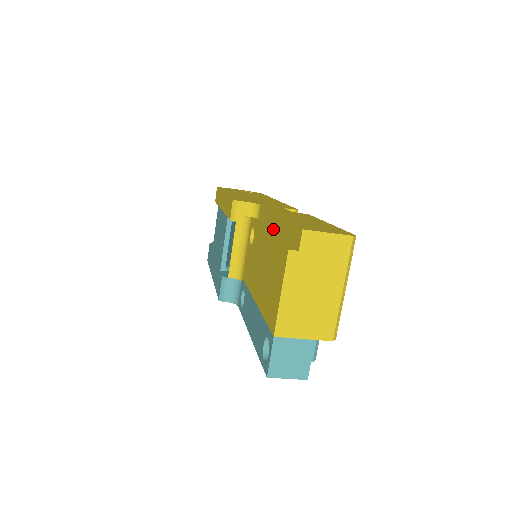
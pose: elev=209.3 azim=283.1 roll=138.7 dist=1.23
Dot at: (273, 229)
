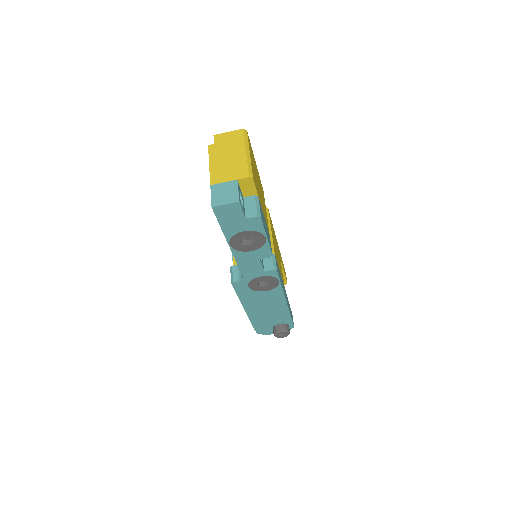
Dot at: occluded
